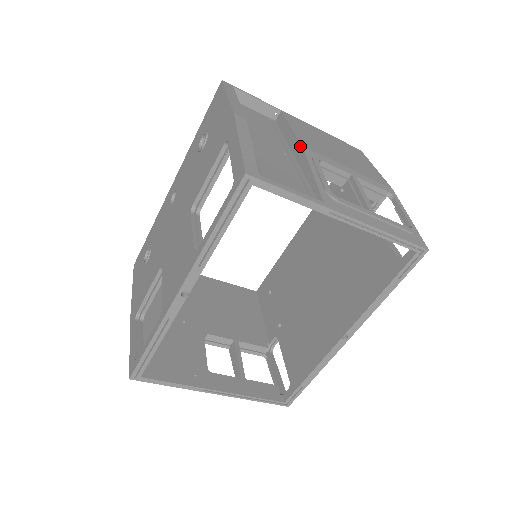
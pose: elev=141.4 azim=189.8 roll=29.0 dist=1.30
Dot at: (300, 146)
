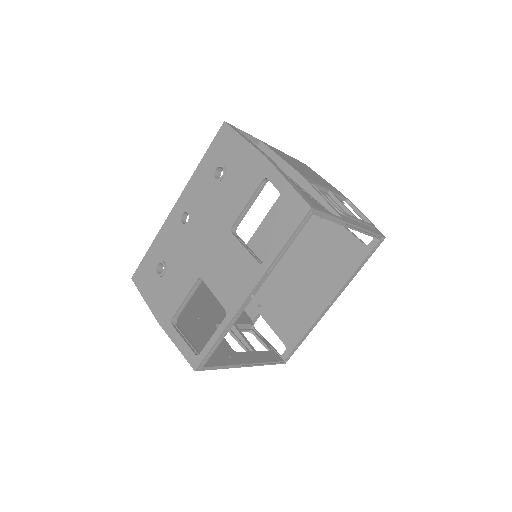
Dot at: (298, 174)
